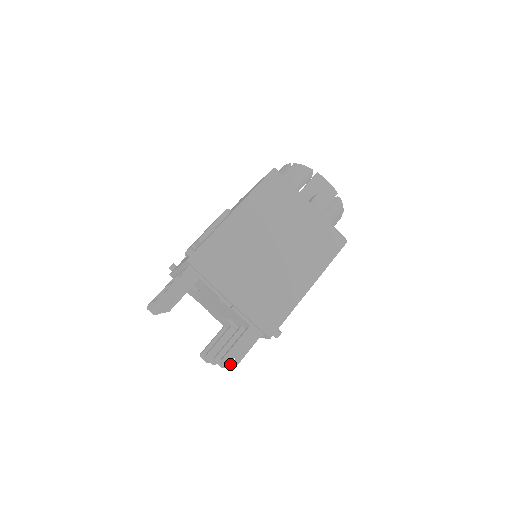
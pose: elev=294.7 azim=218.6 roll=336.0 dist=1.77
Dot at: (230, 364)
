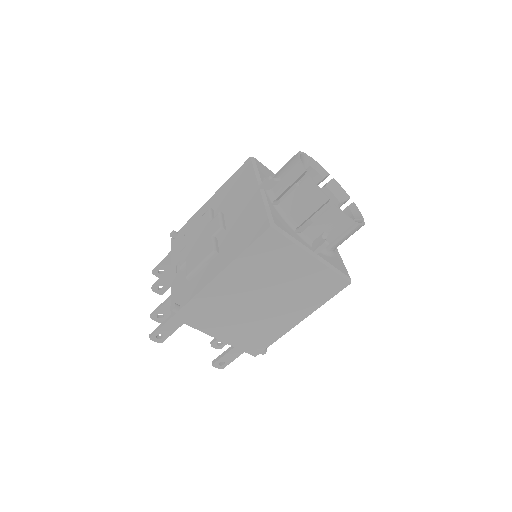
Dot at: (220, 366)
